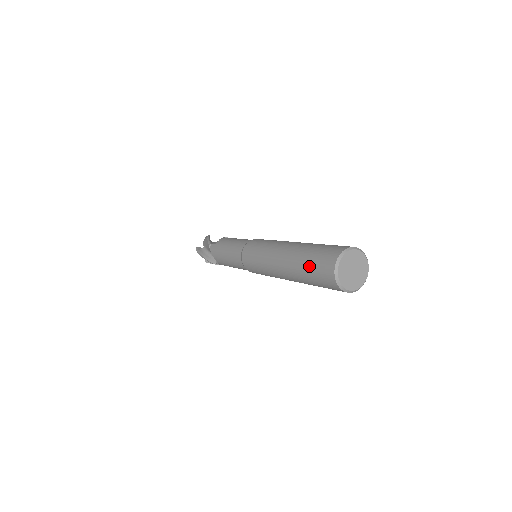
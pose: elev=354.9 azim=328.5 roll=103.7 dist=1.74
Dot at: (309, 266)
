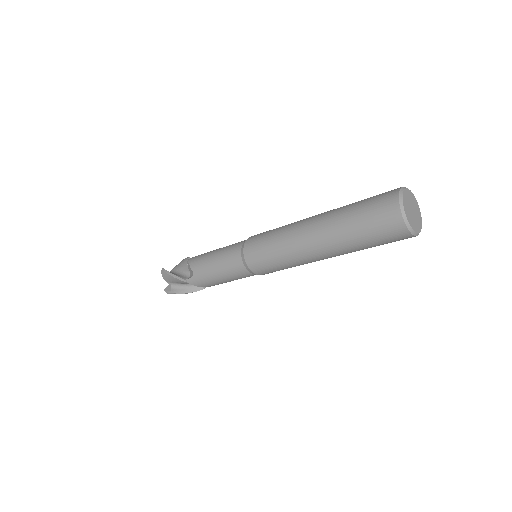
Dot at: (359, 205)
